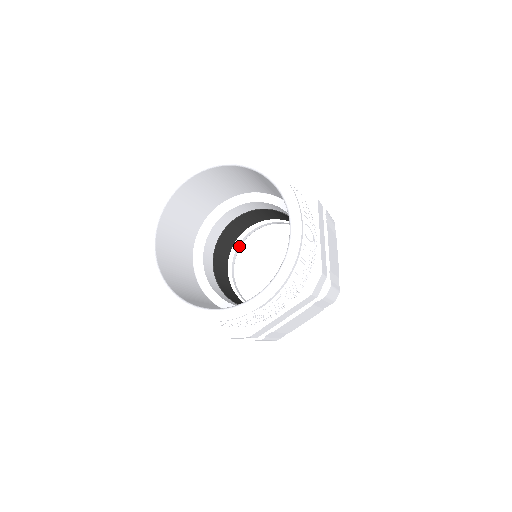
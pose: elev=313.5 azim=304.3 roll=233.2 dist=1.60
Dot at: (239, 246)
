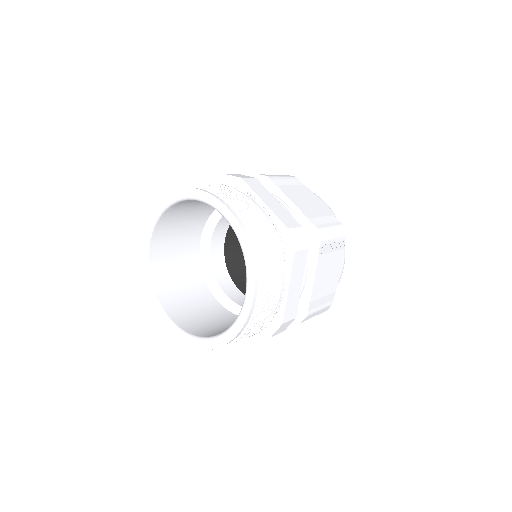
Dot at: occluded
